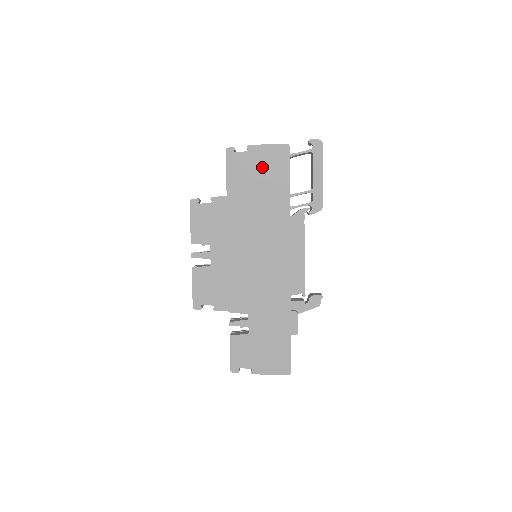
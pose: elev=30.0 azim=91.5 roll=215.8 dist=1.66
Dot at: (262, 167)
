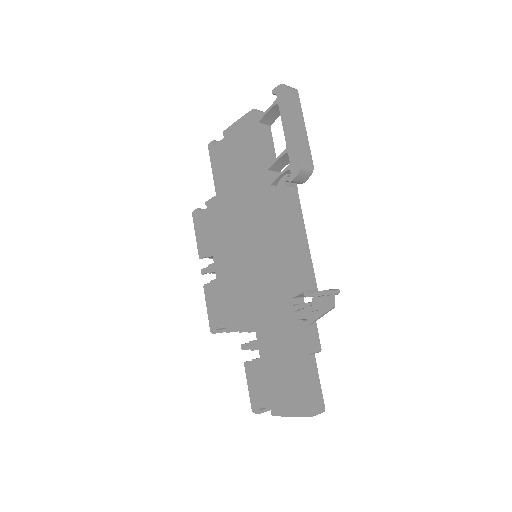
Dot at: (237, 148)
